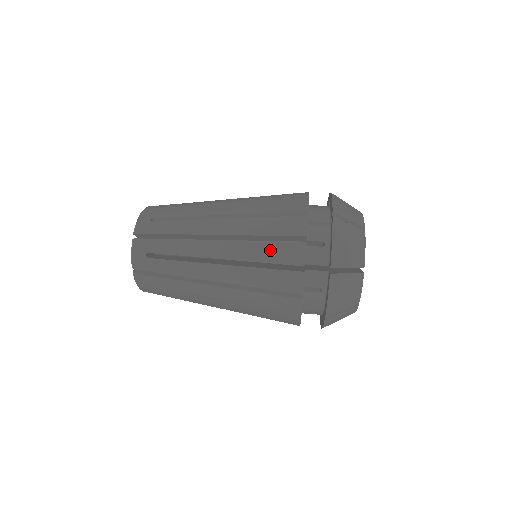
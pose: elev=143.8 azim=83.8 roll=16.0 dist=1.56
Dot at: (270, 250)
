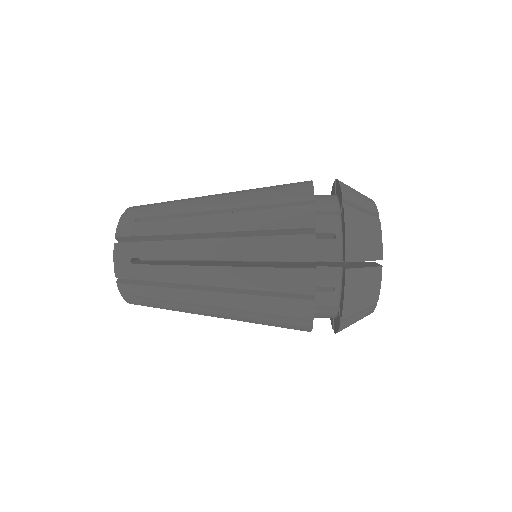
Dot at: occluded
